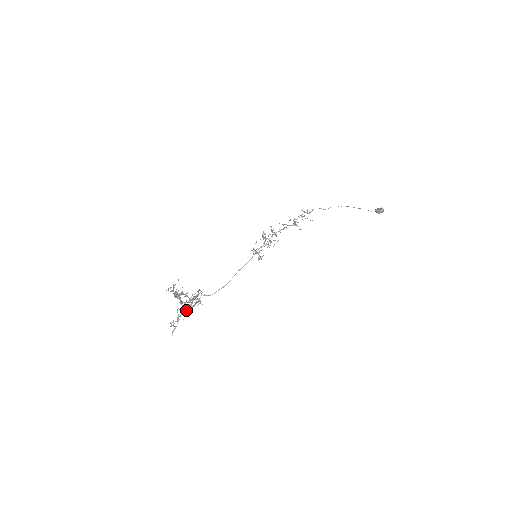
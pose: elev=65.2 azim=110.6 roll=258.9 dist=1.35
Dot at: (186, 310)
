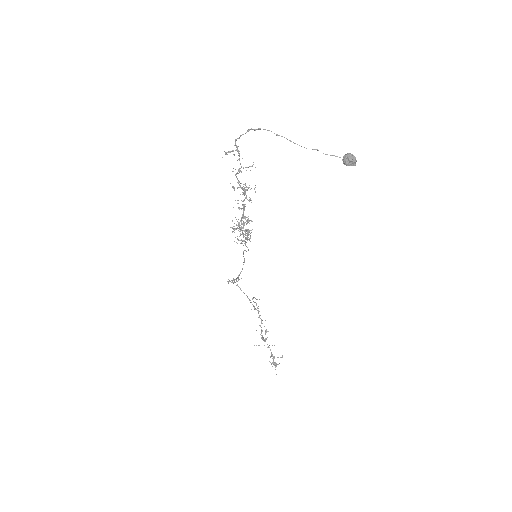
Dot at: occluded
